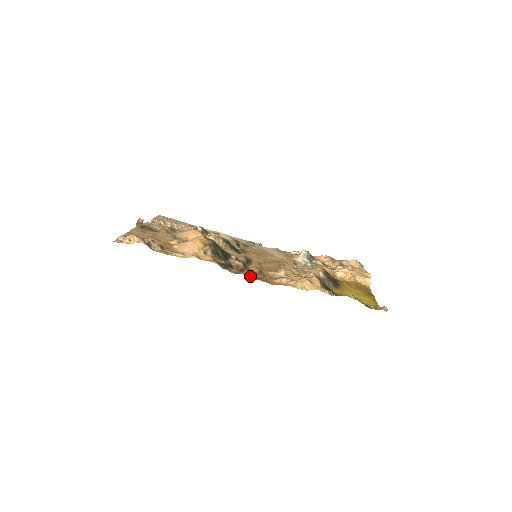
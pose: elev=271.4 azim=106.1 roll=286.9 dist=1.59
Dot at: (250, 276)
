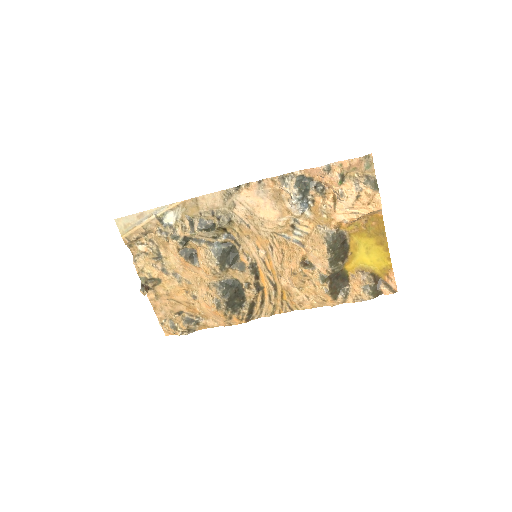
Dot at: (274, 309)
